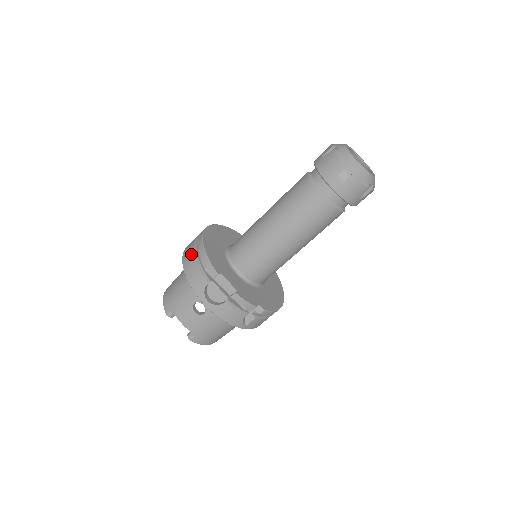
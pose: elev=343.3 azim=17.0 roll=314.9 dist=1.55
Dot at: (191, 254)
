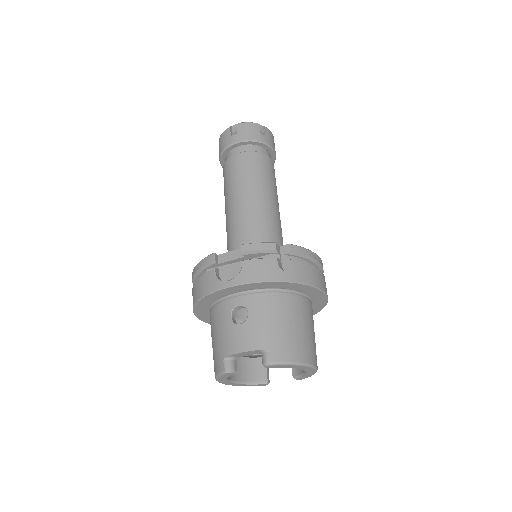
Dot at: (192, 291)
